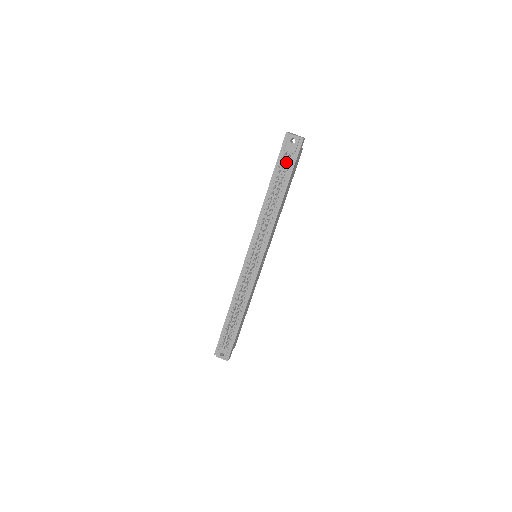
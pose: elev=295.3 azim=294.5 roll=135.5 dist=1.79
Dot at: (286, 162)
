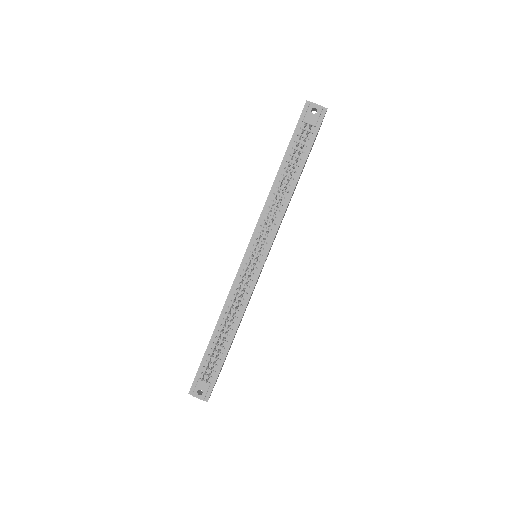
Dot at: (304, 136)
